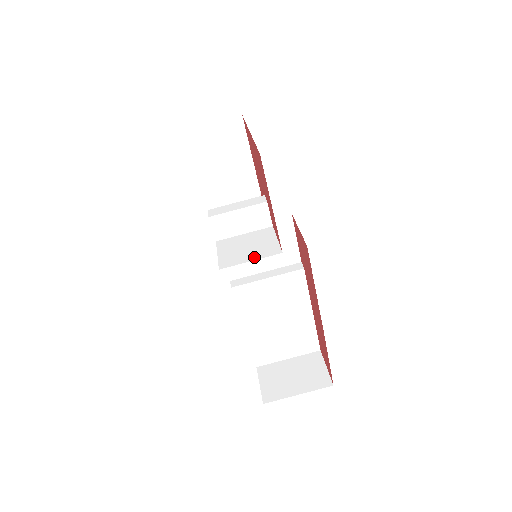
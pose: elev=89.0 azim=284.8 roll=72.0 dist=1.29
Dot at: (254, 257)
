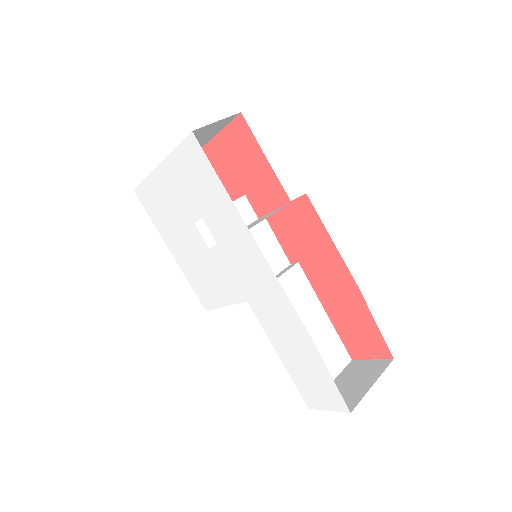
Dot at: (270, 215)
